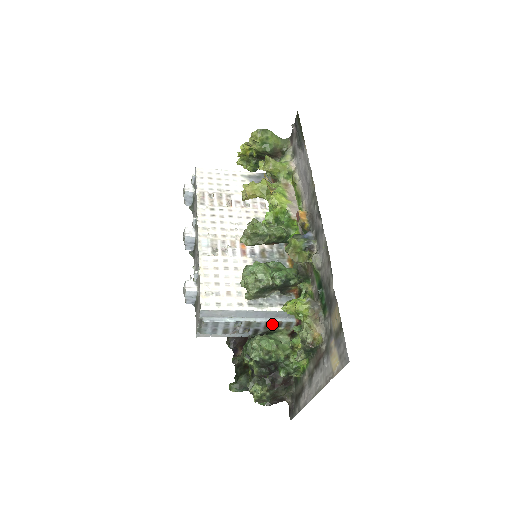
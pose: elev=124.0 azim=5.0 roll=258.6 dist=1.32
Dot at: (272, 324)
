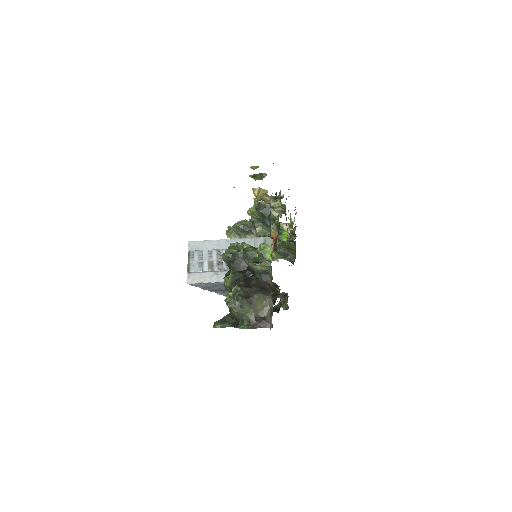
Dot at: occluded
